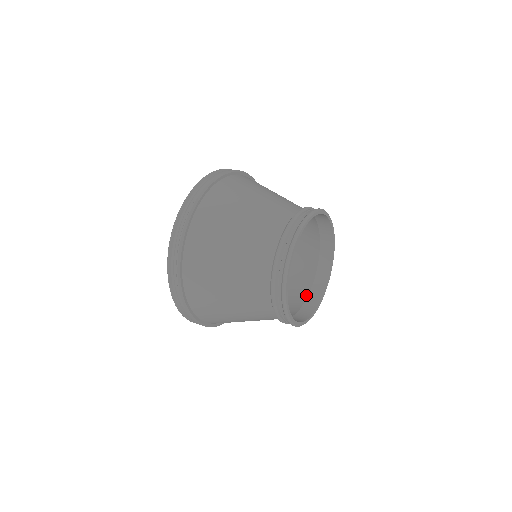
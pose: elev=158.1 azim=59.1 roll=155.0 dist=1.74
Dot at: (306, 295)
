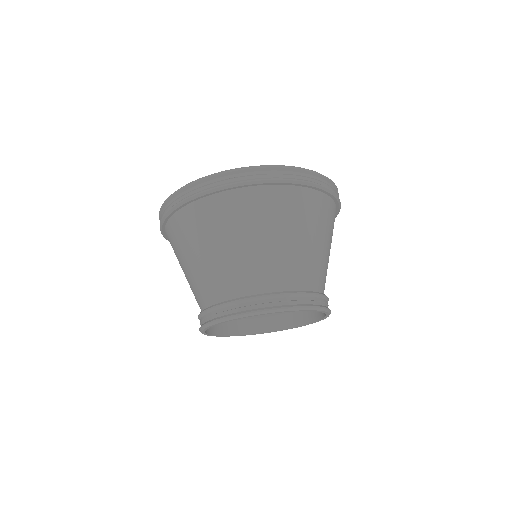
Dot at: occluded
